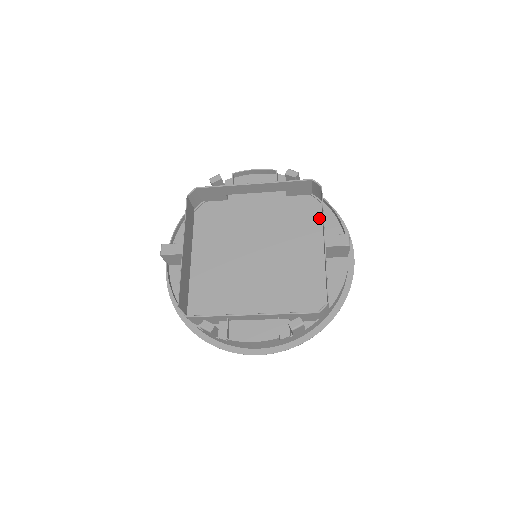
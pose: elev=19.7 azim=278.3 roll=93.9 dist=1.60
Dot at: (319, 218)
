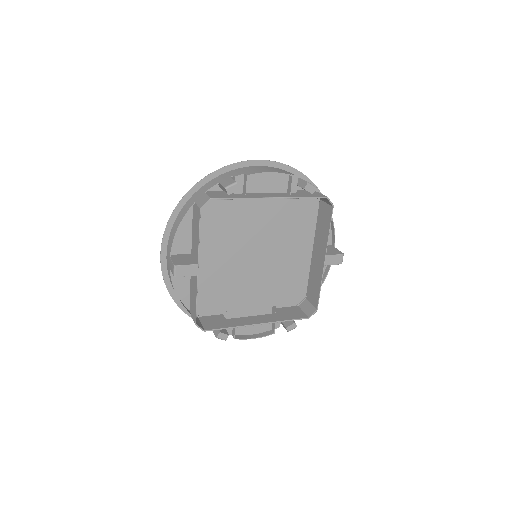
Dot at: (315, 217)
